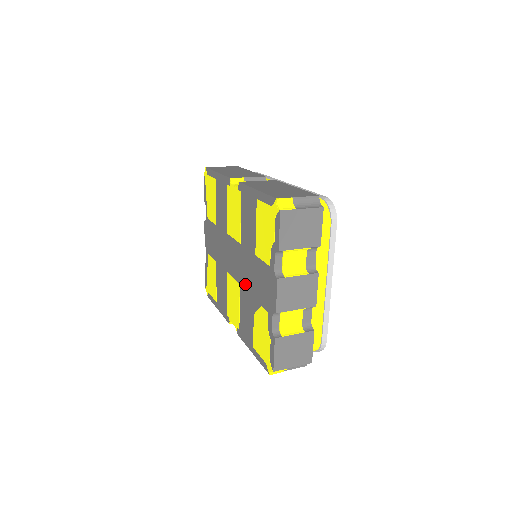
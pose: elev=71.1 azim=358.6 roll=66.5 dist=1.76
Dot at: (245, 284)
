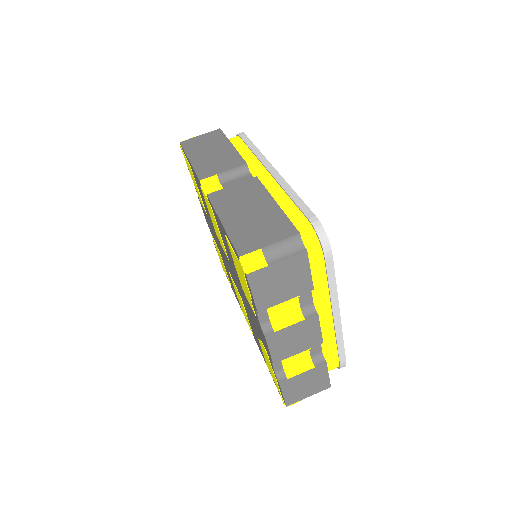
Dot at: (244, 303)
